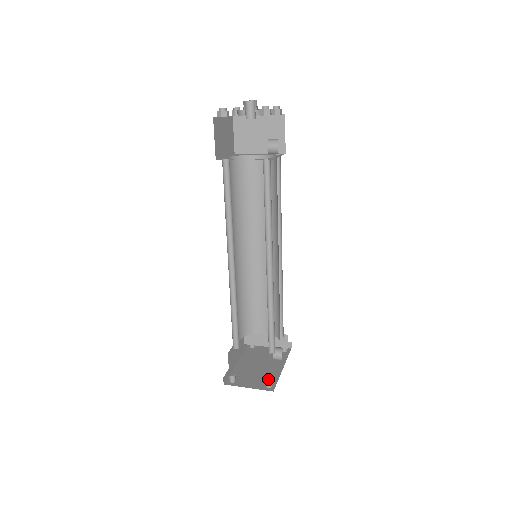
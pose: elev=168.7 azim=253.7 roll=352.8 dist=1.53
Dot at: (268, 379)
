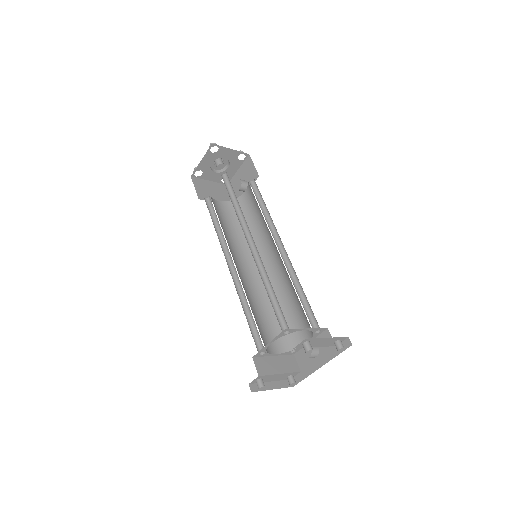
Dot at: occluded
